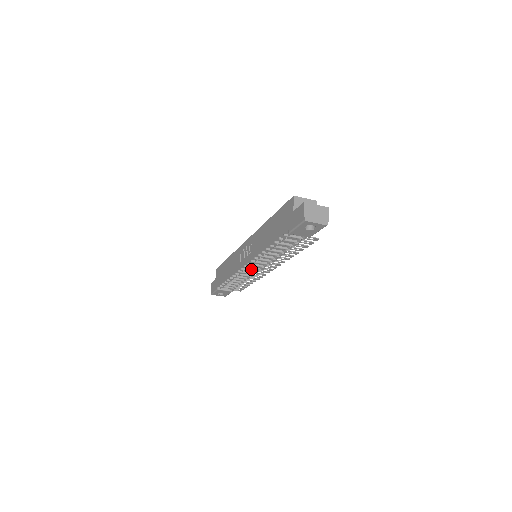
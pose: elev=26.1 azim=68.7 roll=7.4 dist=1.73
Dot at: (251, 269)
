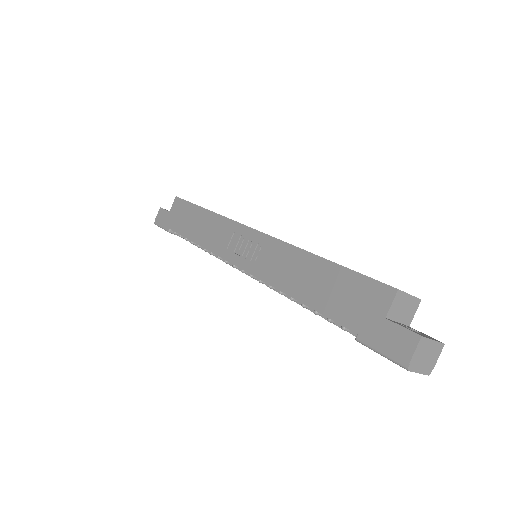
Dot at: occluded
